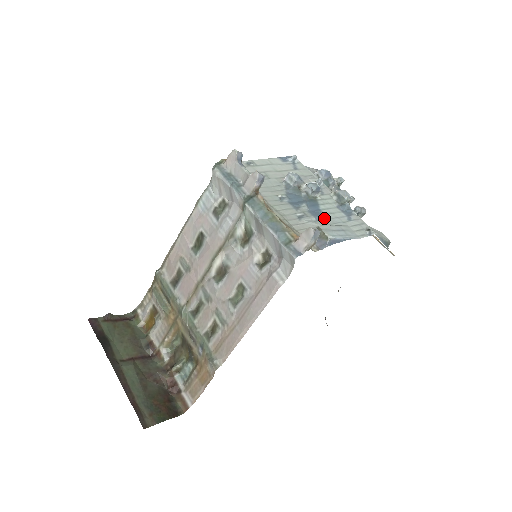
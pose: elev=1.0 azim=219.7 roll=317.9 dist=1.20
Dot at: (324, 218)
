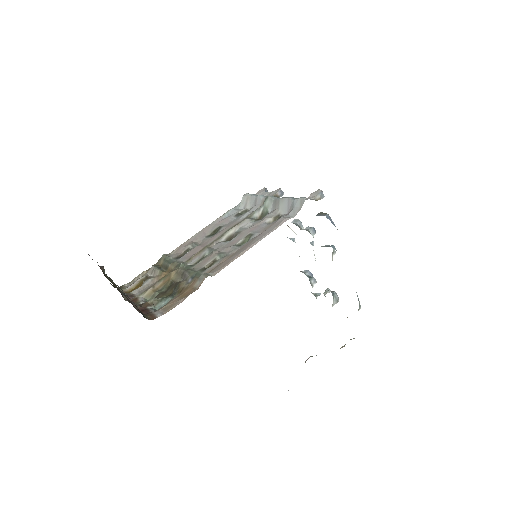
Dot at: occluded
